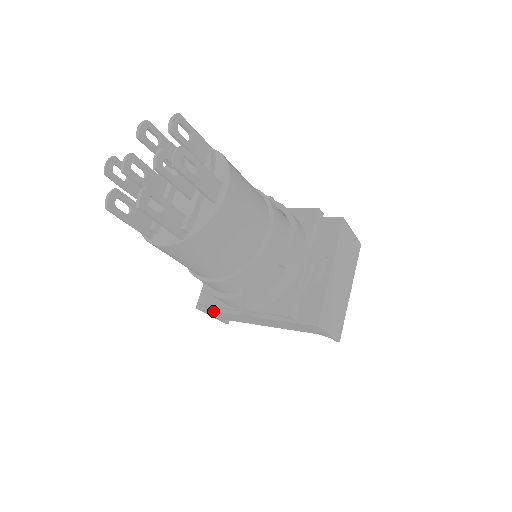
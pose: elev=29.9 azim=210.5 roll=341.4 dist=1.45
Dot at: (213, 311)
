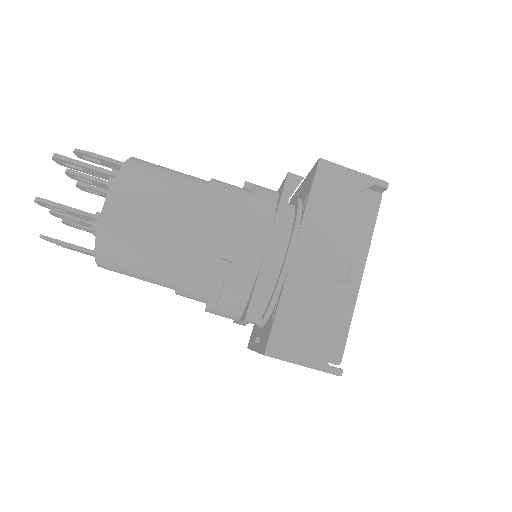
Dot at: (276, 322)
